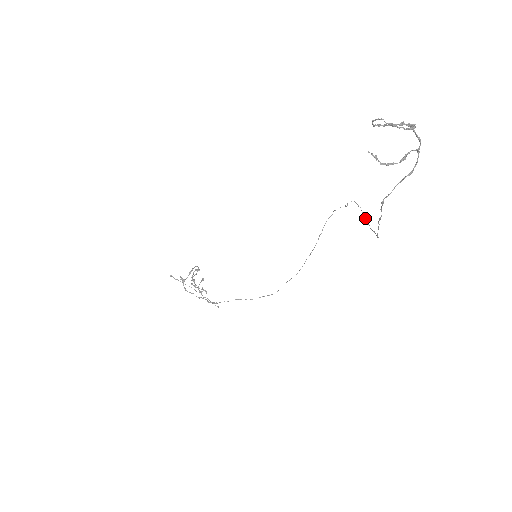
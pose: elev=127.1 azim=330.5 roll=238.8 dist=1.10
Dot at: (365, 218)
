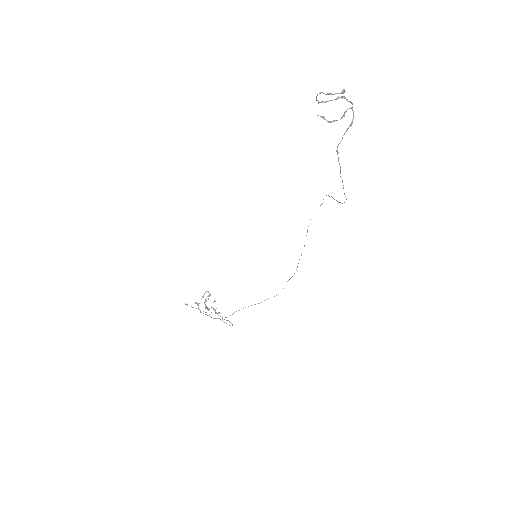
Dot at: (336, 200)
